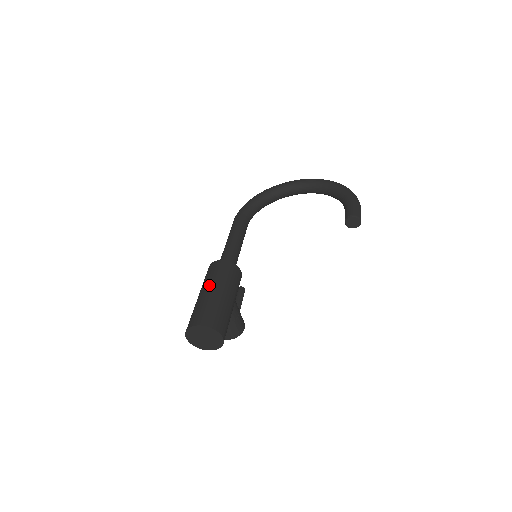
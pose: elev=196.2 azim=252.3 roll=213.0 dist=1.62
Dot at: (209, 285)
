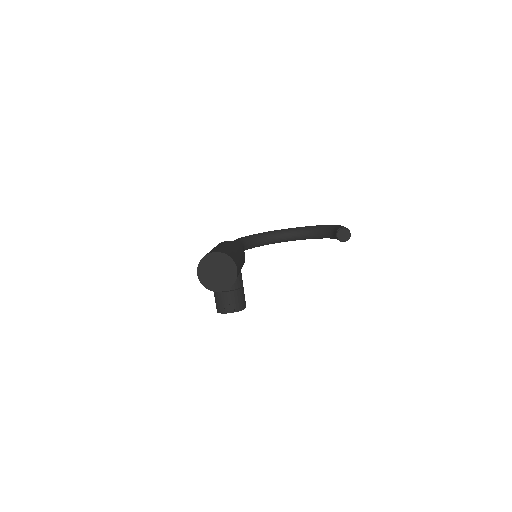
Dot at: (219, 245)
